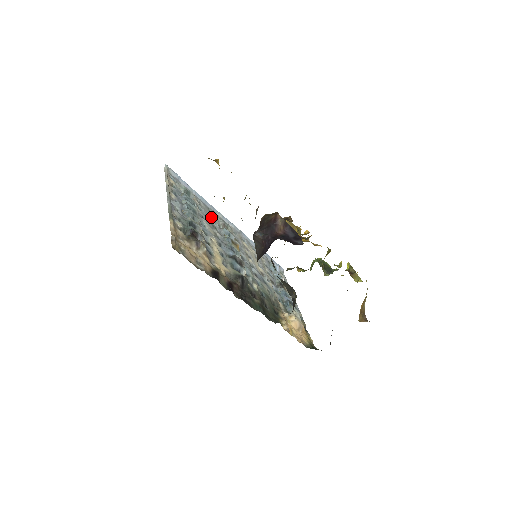
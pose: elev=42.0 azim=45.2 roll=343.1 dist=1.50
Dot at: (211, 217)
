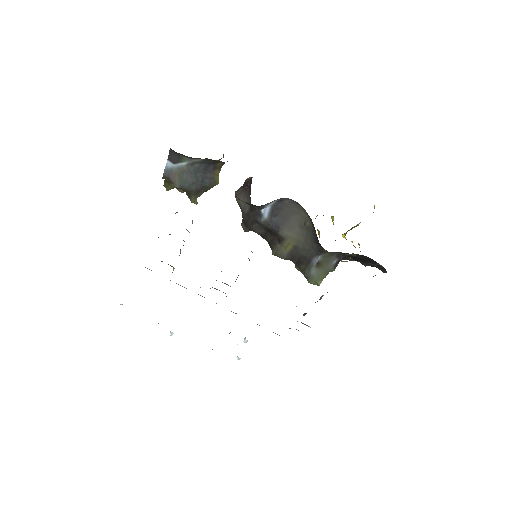
Dot at: occluded
